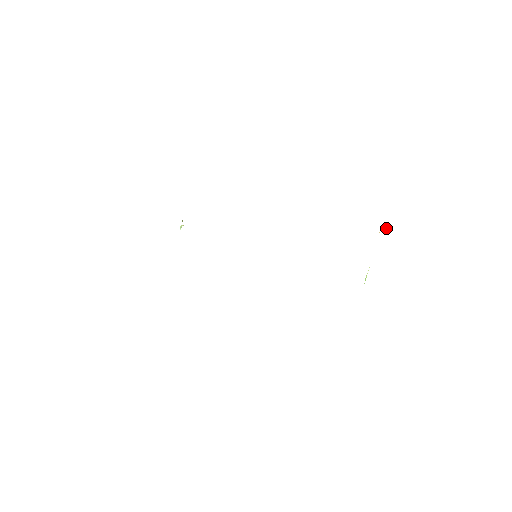
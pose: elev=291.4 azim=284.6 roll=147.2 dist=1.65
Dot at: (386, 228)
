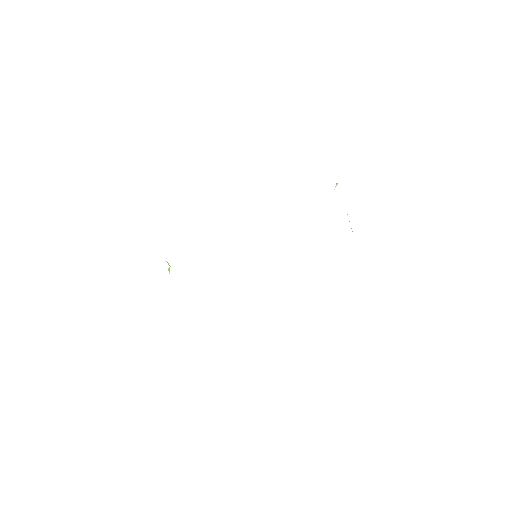
Dot at: (336, 184)
